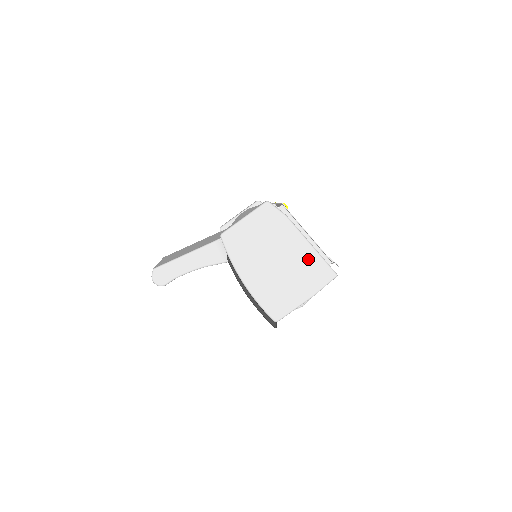
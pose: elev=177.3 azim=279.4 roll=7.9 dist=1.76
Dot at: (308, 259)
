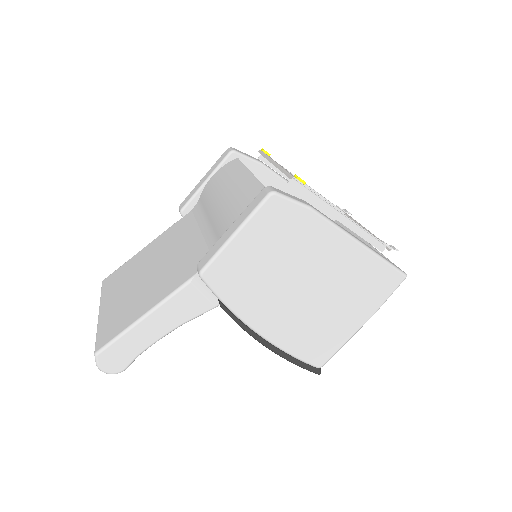
Dot at: (358, 267)
